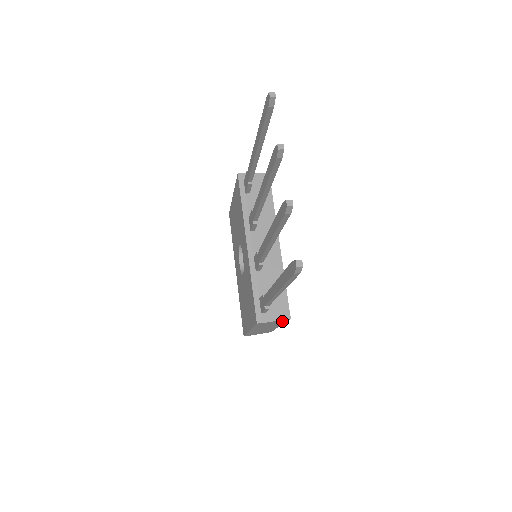
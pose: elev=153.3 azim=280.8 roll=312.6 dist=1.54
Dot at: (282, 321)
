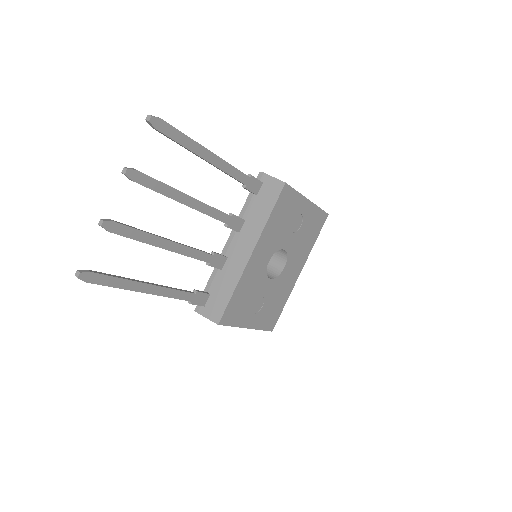
Dot at: occluded
